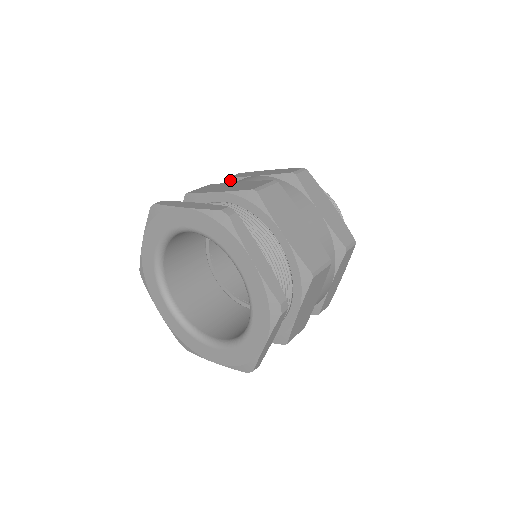
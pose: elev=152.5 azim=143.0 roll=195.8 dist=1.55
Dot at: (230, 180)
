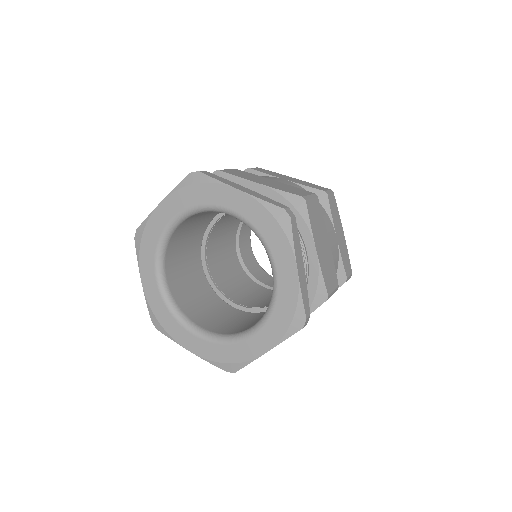
Dot at: occluded
